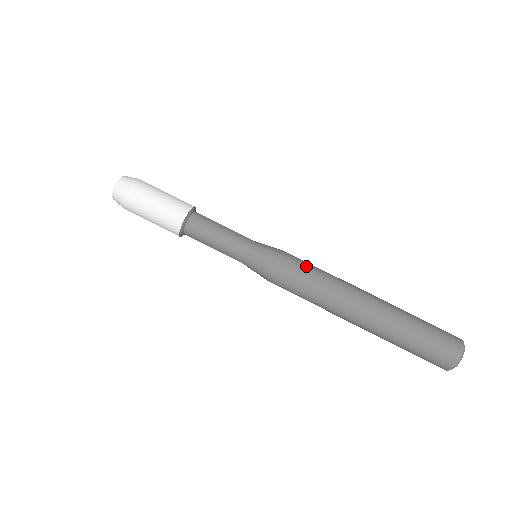
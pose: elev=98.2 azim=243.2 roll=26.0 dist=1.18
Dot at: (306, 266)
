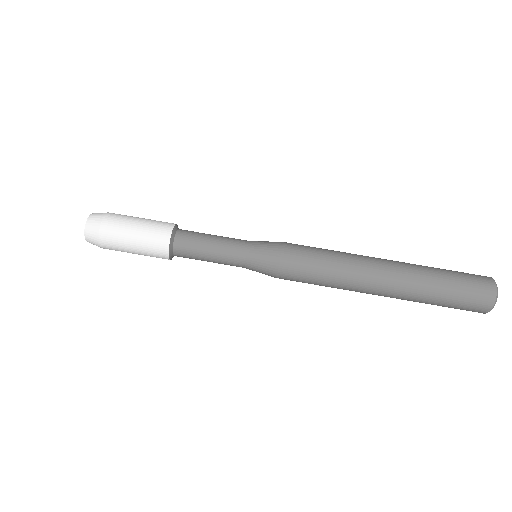
Dot at: (311, 257)
